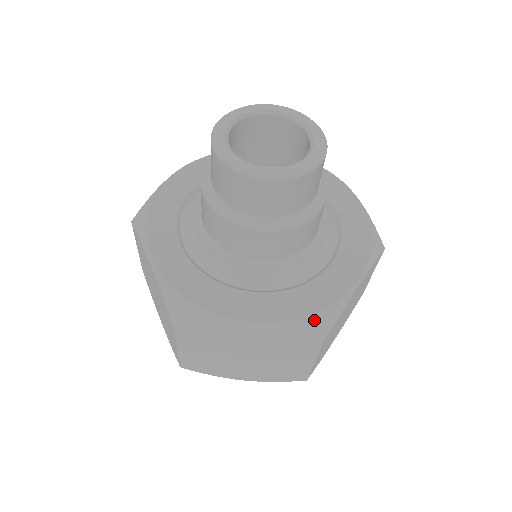
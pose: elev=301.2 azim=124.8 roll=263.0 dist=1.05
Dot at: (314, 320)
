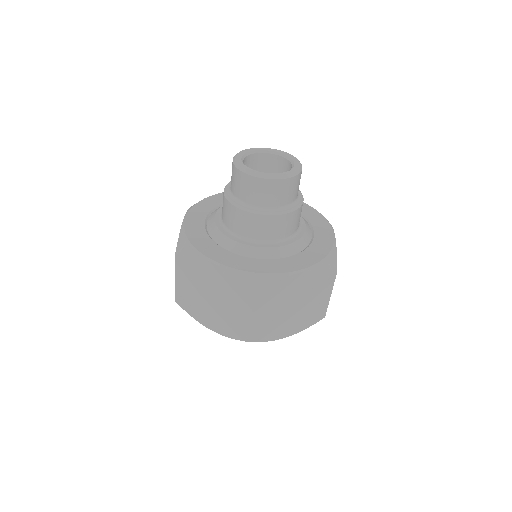
Dot at: (254, 277)
